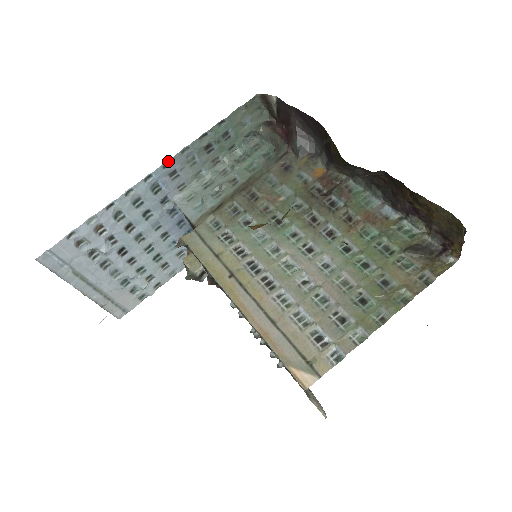
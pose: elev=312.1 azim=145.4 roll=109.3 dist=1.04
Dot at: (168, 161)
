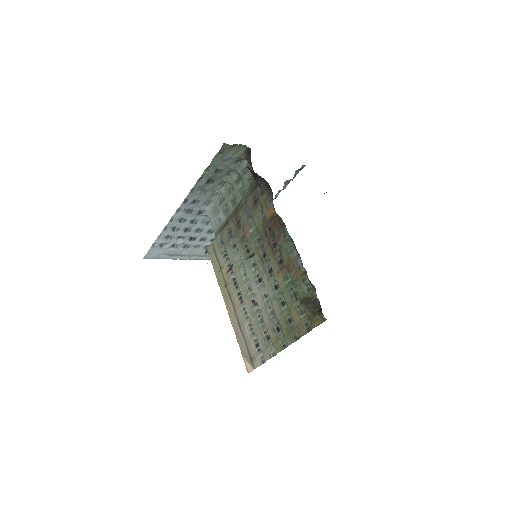
Dot at: (185, 199)
